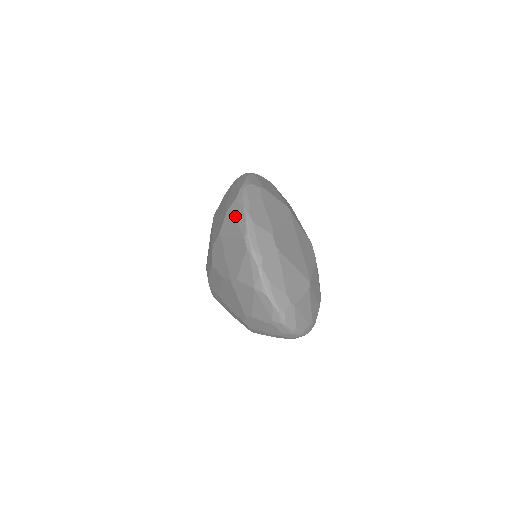
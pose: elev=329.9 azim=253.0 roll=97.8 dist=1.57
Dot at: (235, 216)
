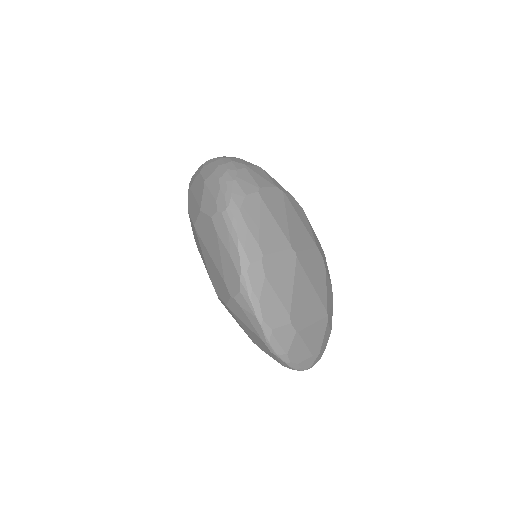
Dot at: (246, 315)
